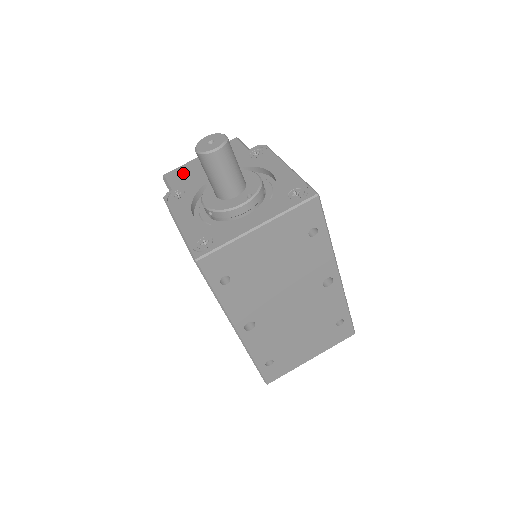
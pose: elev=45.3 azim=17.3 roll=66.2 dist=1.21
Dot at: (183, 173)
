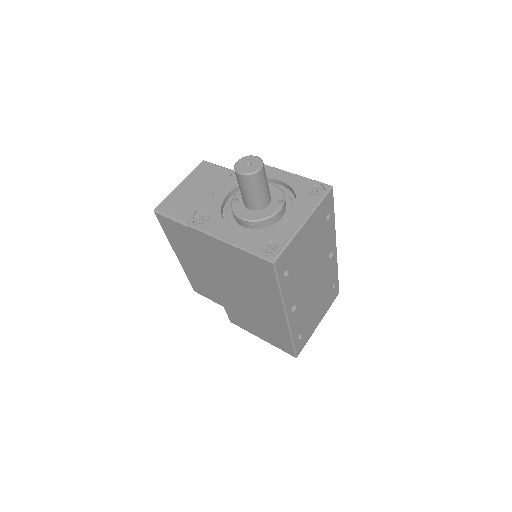
Dot at: (176, 202)
